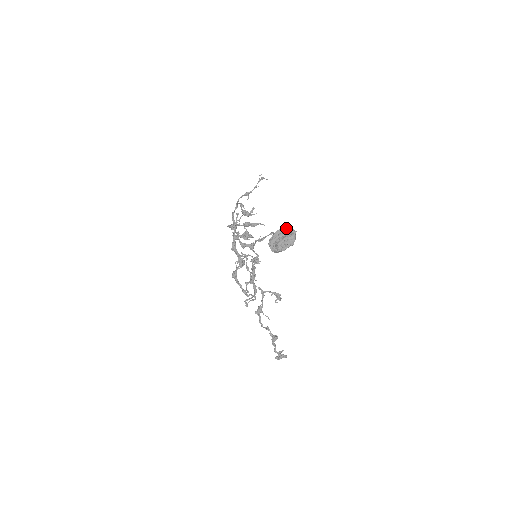
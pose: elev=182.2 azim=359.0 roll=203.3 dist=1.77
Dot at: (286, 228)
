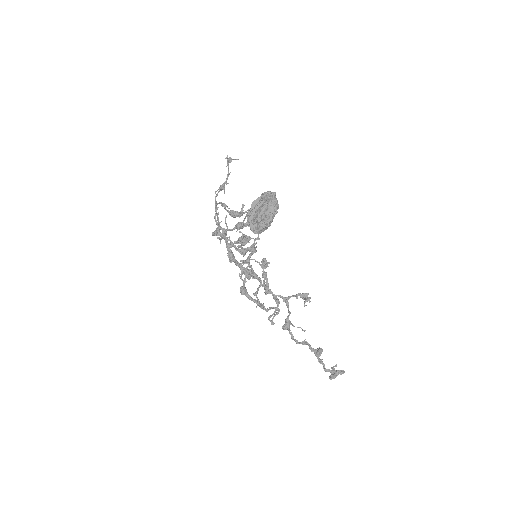
Dot at: (261, 195)
